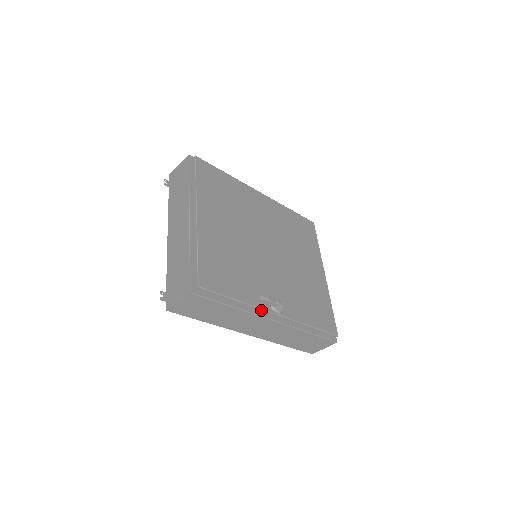
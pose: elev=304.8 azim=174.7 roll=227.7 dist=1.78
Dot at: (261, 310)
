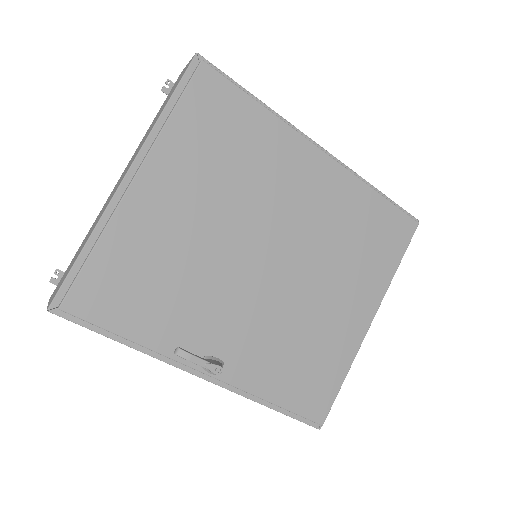
Dot at: (179, 361)
